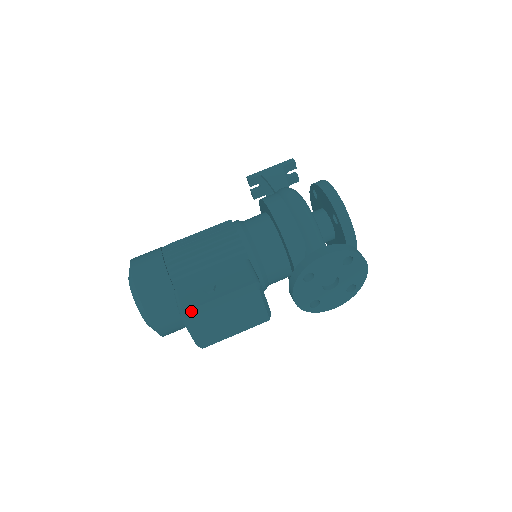
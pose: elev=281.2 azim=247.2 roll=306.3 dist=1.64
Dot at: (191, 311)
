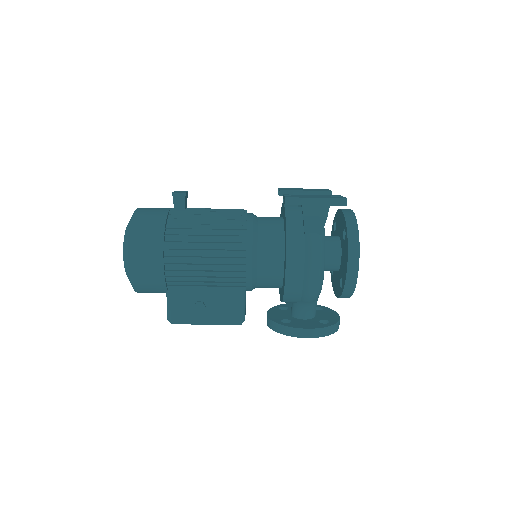
Dot at: (178, 321)
